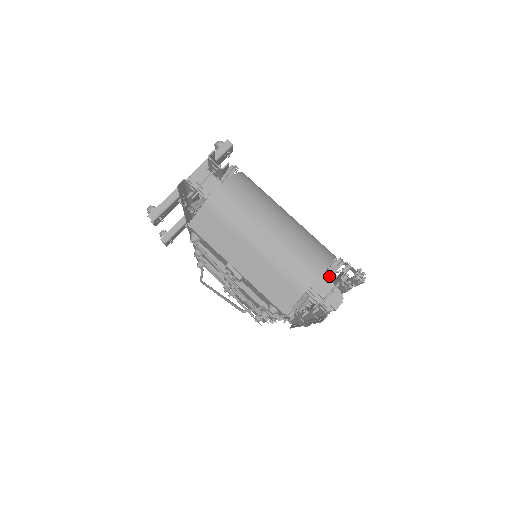
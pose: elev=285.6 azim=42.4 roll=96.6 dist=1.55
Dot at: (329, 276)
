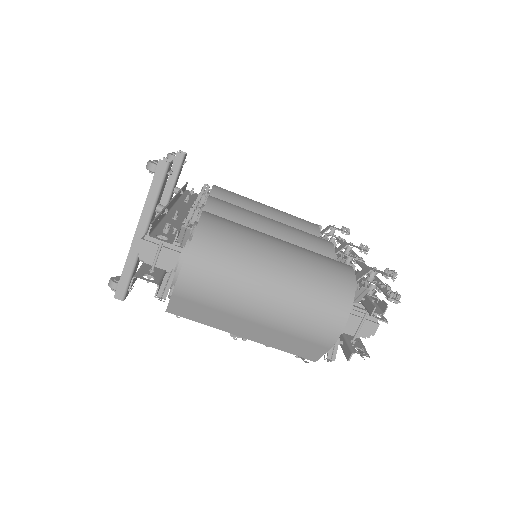
Dot at: (349, 246)
